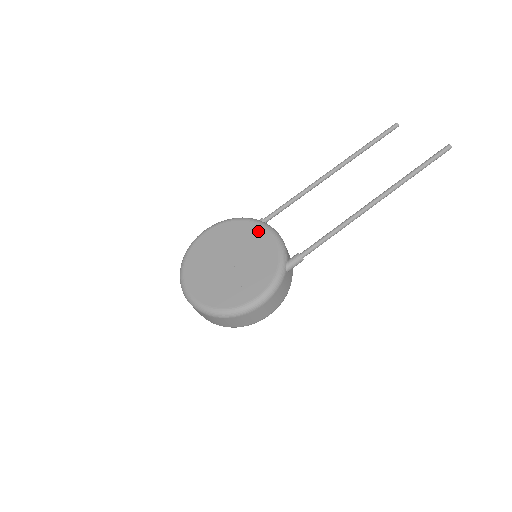
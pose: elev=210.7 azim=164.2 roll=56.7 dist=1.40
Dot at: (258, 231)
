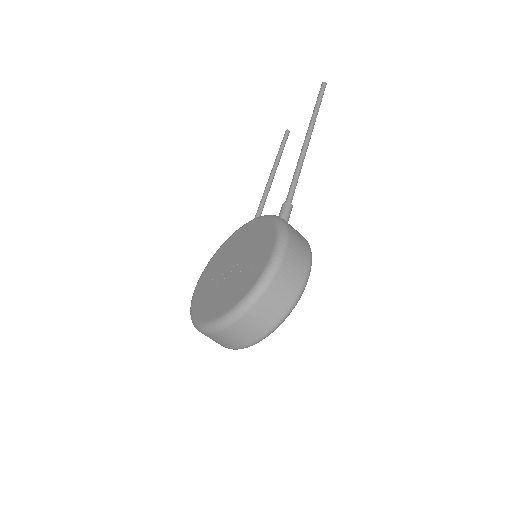
Dot at: (238, 234)
